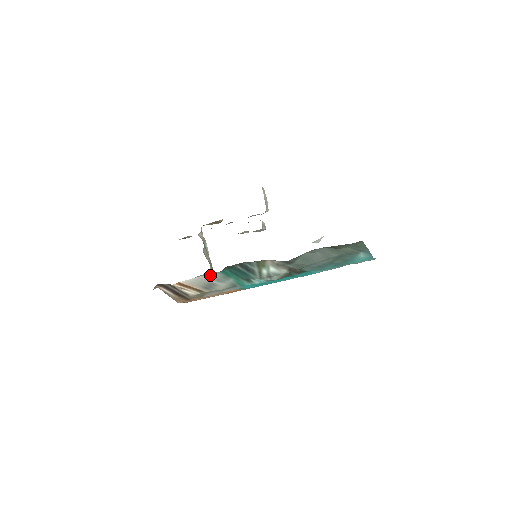
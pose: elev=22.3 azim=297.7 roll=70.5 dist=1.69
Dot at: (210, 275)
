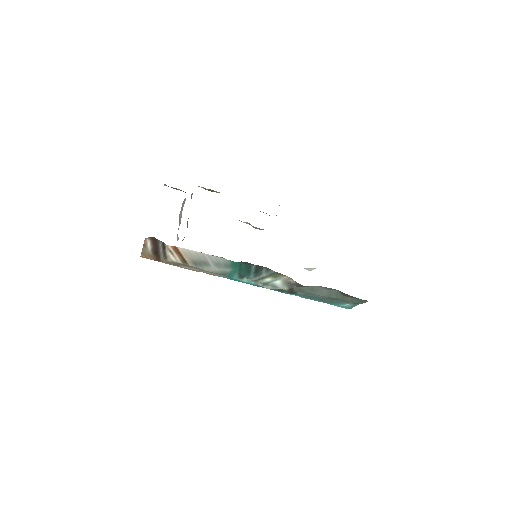
Dot at: (217, 257)
